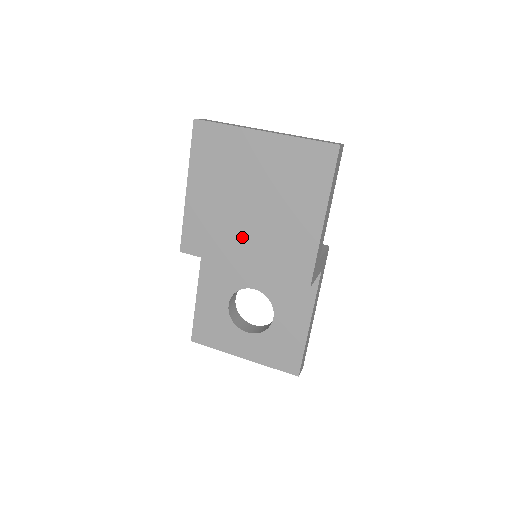
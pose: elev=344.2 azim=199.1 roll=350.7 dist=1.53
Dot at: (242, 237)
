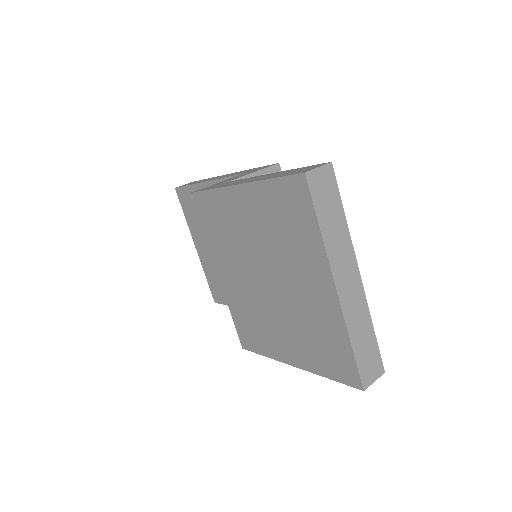
Dot at: (237, 271)
